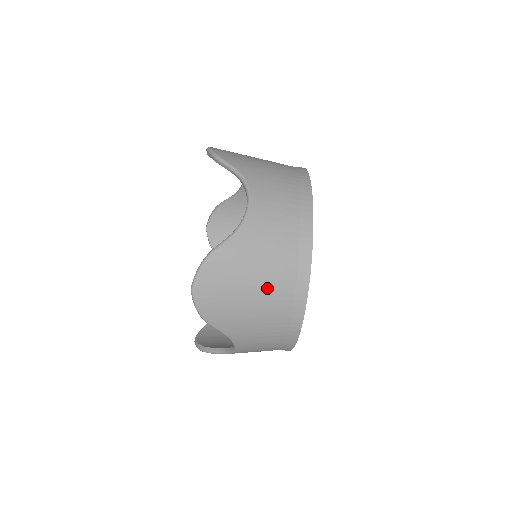
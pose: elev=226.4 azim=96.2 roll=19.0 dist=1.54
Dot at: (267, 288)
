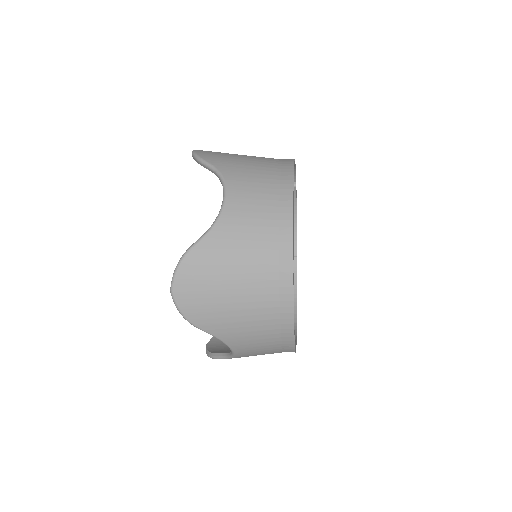
Dot at: occluded
